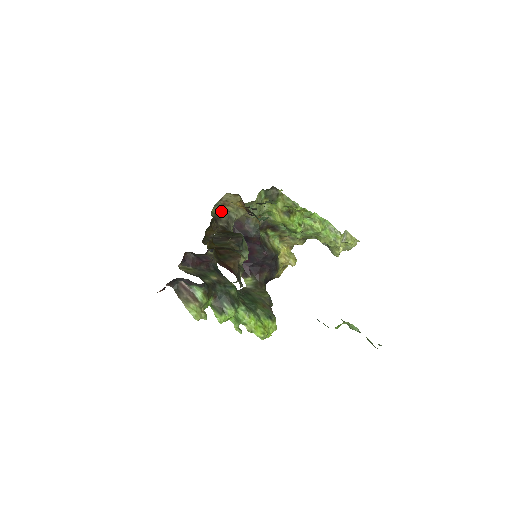
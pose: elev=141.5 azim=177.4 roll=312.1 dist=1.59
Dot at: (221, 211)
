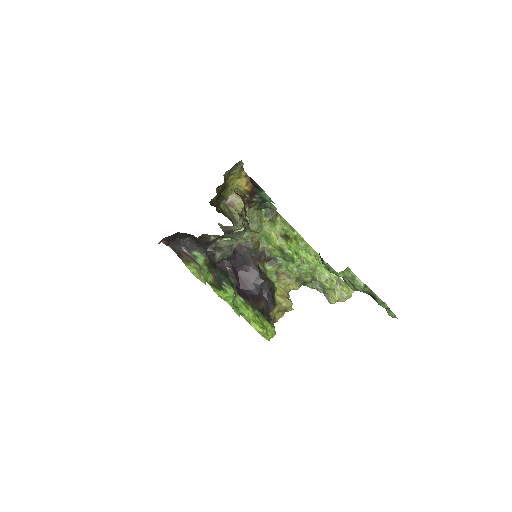
Dot at: (226, 210)
